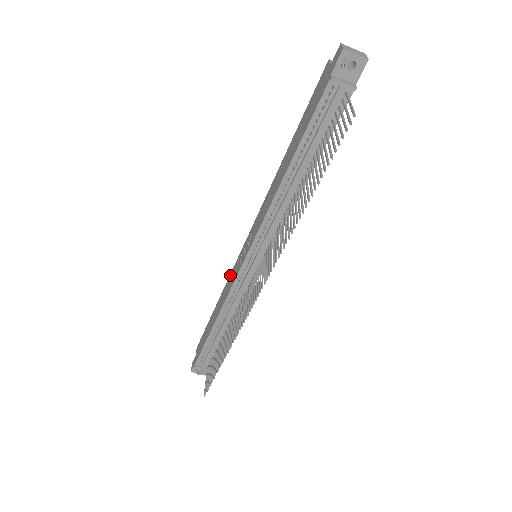
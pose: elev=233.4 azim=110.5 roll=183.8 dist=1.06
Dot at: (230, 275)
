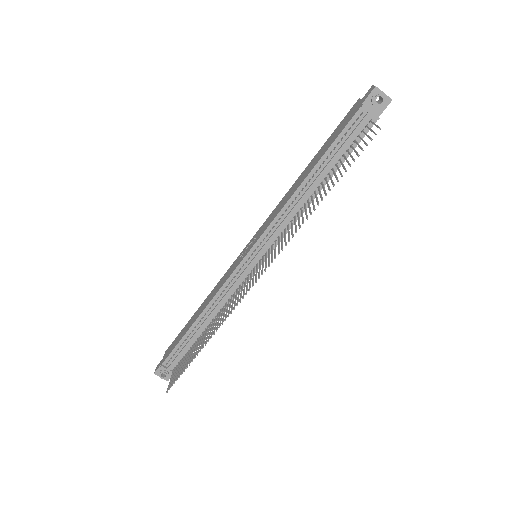
Dot at: (224, 275)
